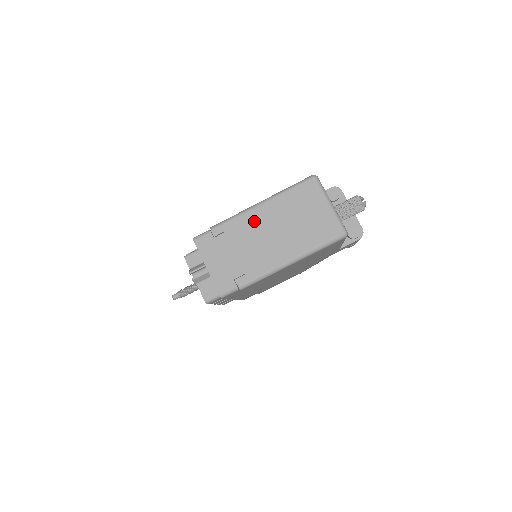
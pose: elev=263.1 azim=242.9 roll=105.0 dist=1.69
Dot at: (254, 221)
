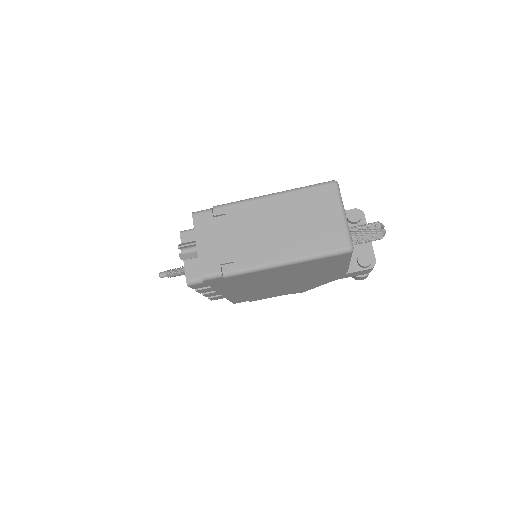
Dot at: (259, 211)
